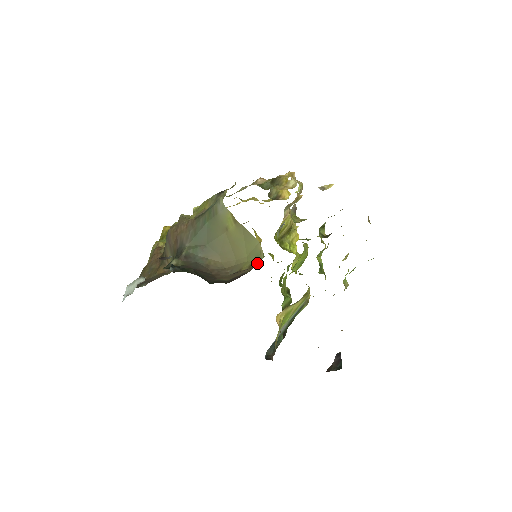
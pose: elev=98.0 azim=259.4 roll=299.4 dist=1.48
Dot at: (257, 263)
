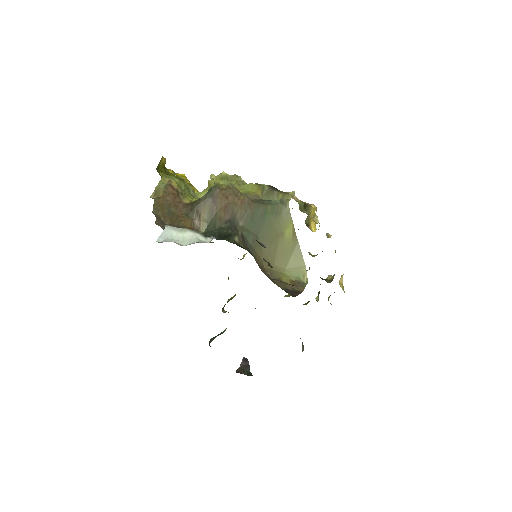
Dot at: (301, 284)
